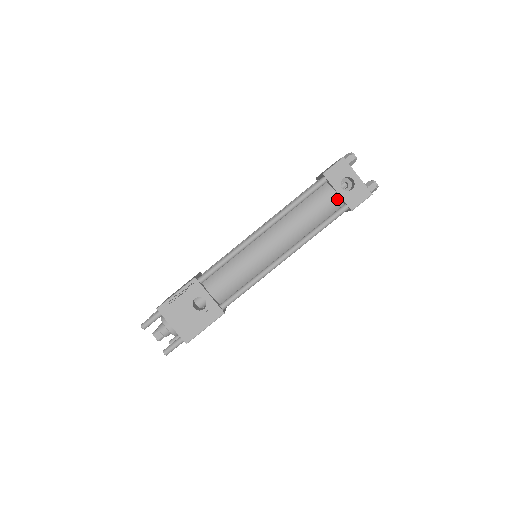
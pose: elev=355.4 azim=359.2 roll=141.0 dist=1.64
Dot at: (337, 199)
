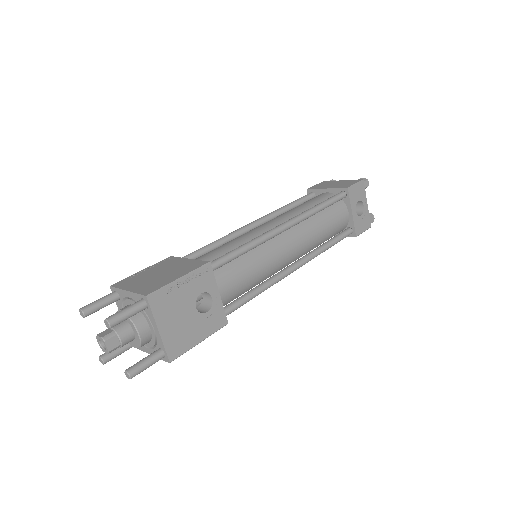
Dot at: (347, 220)
